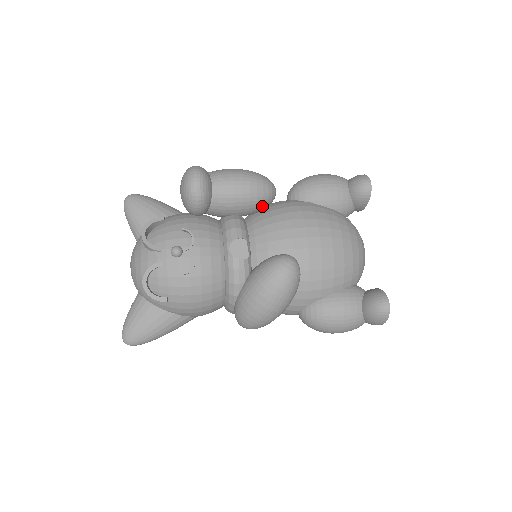
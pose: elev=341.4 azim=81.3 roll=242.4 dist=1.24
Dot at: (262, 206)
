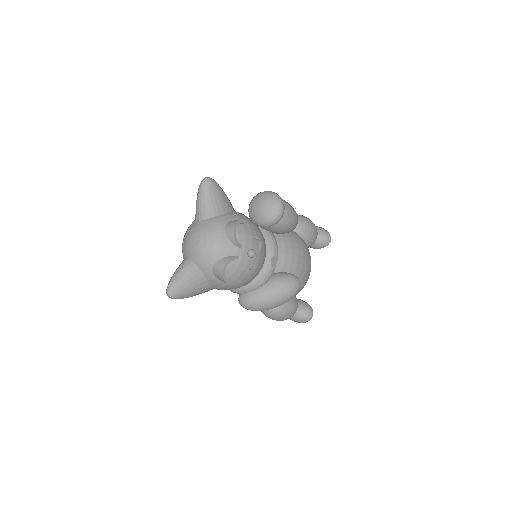
Dot at: occluded
